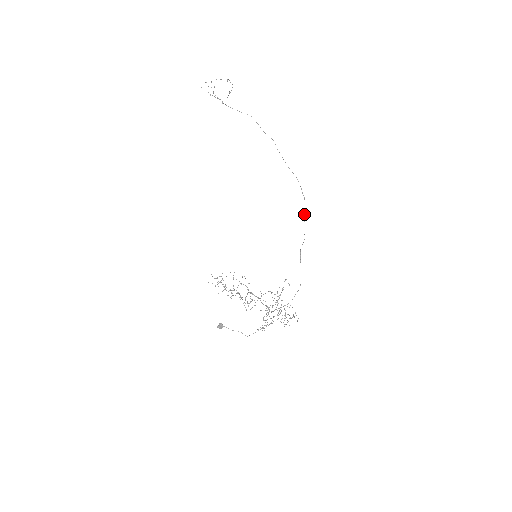
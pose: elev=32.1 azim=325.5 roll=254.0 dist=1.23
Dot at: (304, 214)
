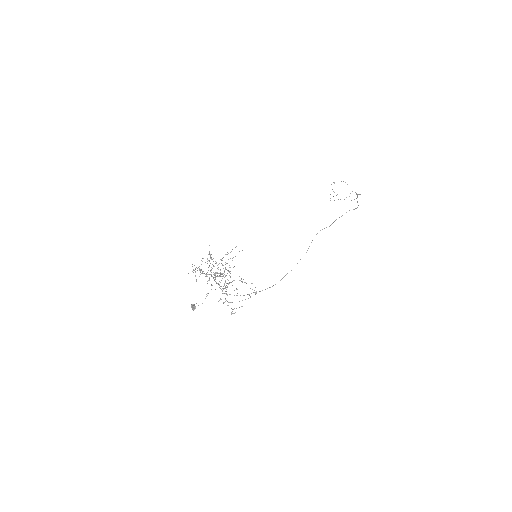
Dot at: occluded
